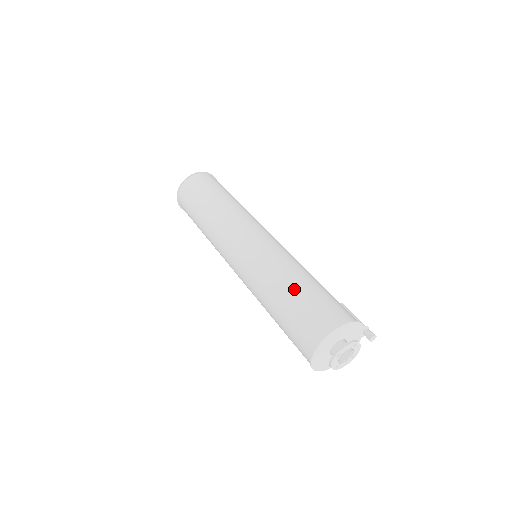
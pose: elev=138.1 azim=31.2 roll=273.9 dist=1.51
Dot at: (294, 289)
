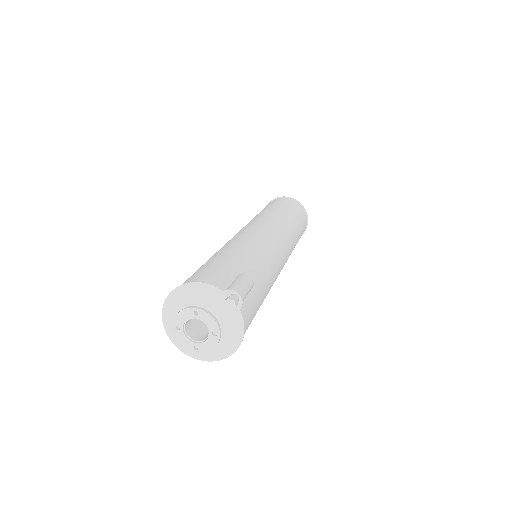
Dot at: occluded
